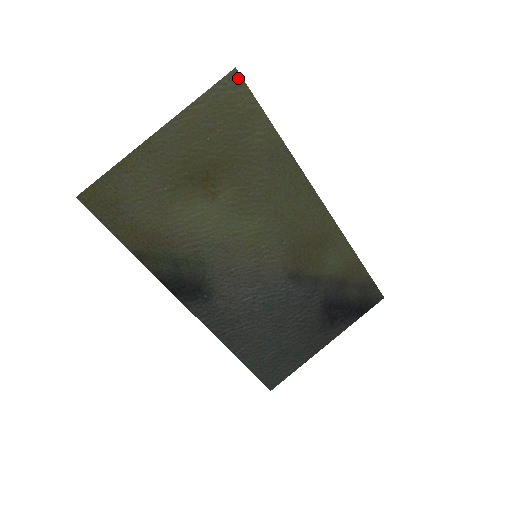
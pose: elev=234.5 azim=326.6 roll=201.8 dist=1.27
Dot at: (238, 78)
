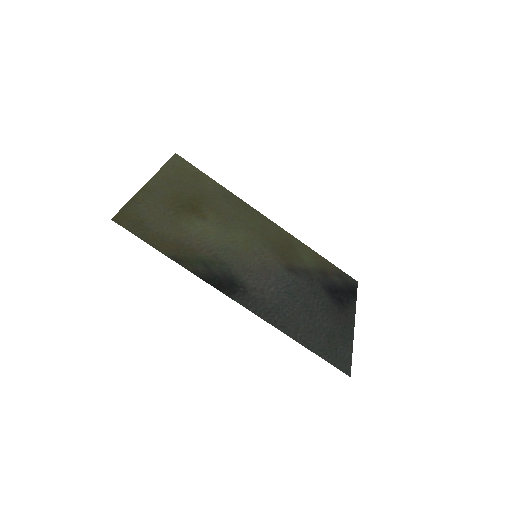
Dot at: (180, 158)
